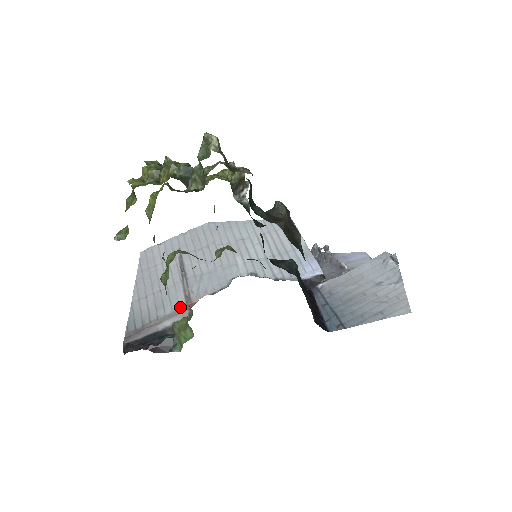
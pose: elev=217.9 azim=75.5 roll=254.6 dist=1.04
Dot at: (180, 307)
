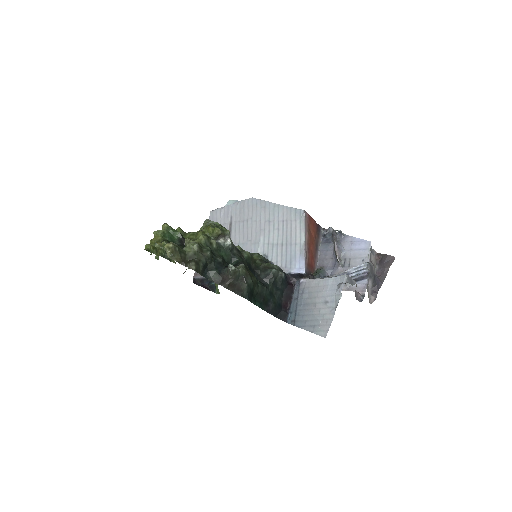
Dot at: occluded
